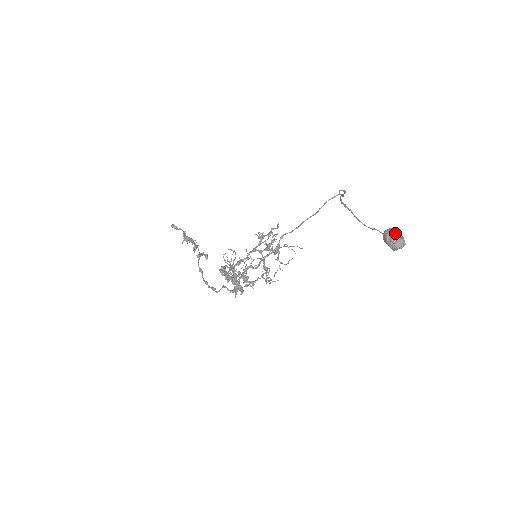
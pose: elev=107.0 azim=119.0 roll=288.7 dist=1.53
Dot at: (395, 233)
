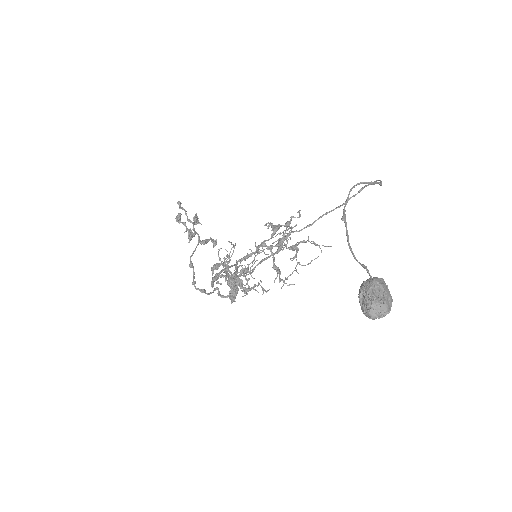
Dot at: (375, 290)
